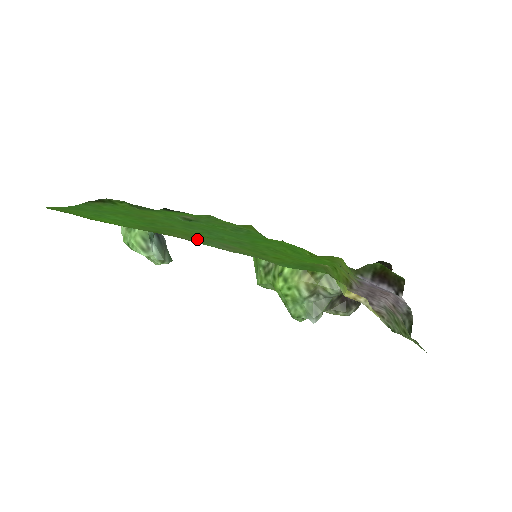
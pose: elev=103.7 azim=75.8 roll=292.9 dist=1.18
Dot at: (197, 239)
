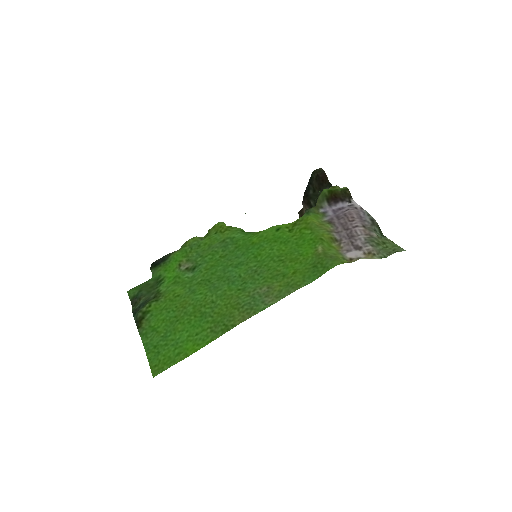
Dot at: (247, 307)
